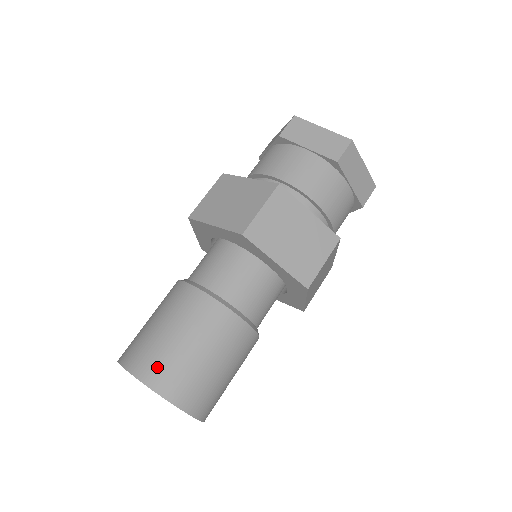
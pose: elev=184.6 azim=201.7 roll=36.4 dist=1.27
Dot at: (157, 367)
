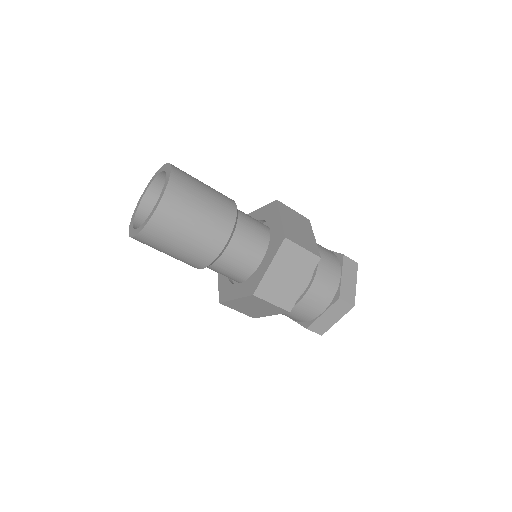
Dot at: occluded
